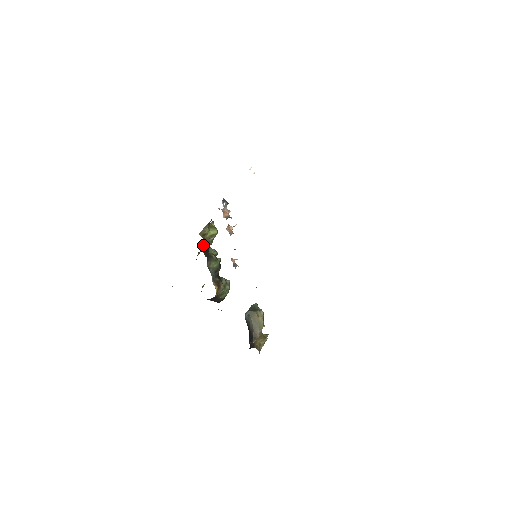
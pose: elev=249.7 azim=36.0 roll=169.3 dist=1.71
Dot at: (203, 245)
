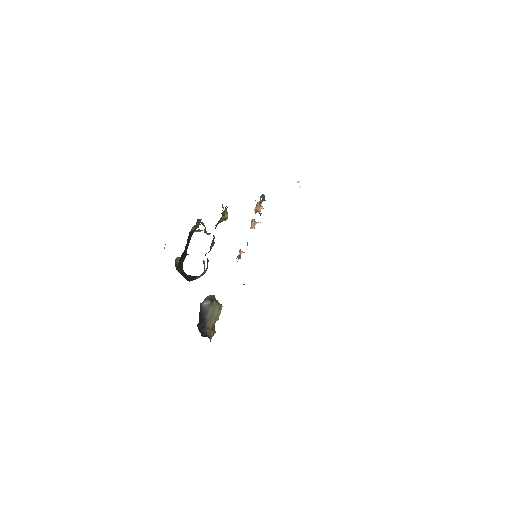
Dot at: (216, 224)
